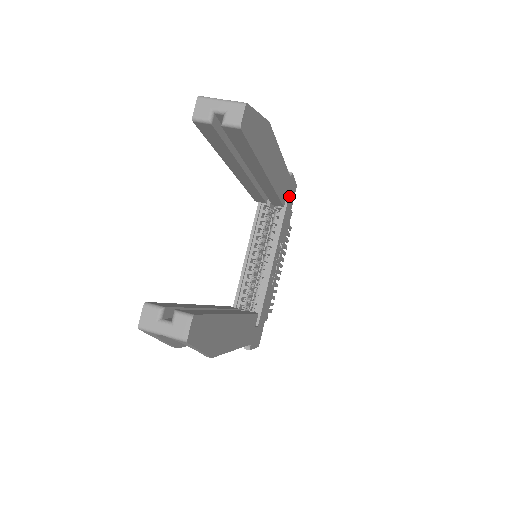
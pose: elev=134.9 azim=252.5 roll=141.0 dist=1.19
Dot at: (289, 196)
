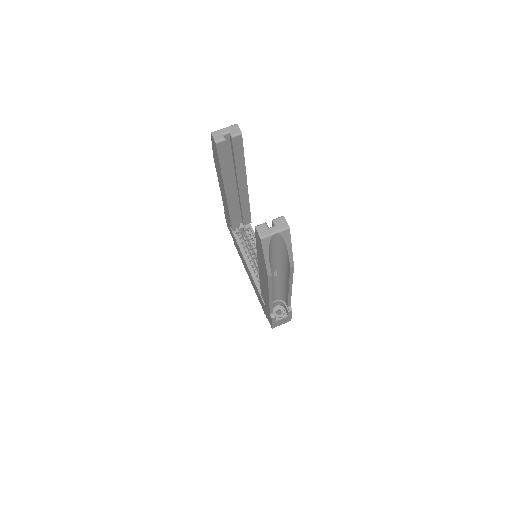
Dot at: occluded
